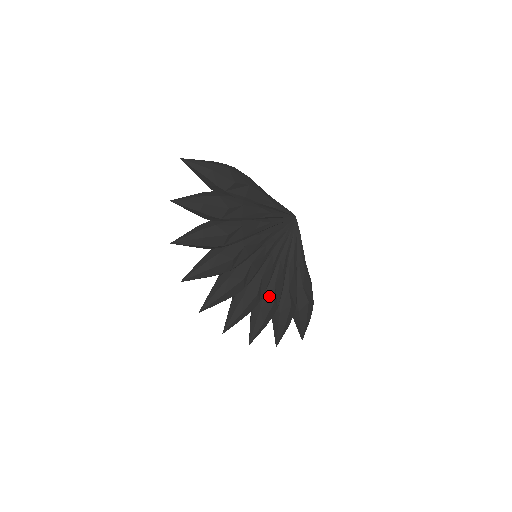
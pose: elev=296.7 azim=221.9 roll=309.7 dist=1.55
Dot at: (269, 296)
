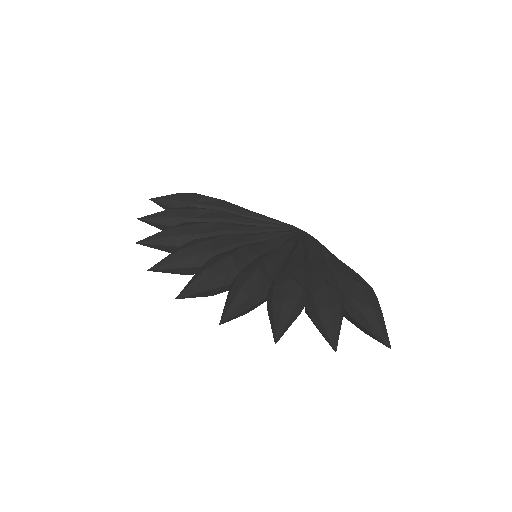
Dot at: (282, 276)
